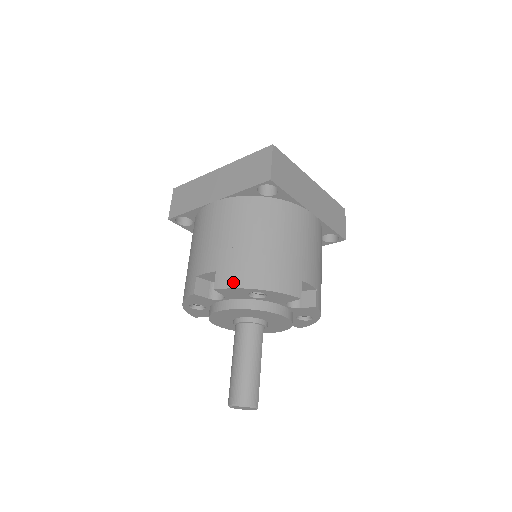
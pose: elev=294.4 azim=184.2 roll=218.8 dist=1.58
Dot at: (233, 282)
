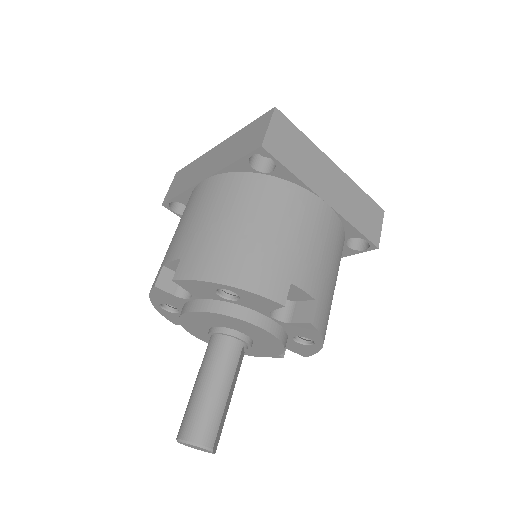
Dot at: (195, 272)
